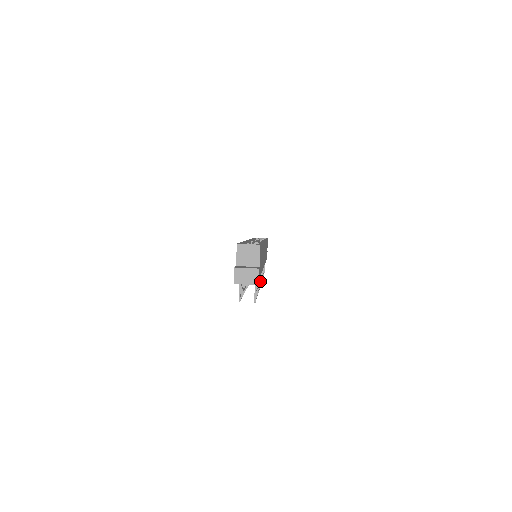
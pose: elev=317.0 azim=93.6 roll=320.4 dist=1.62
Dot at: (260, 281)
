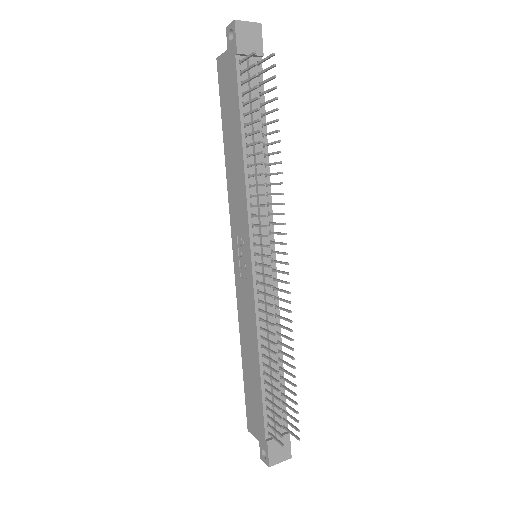
Dot at: (280, 223)
